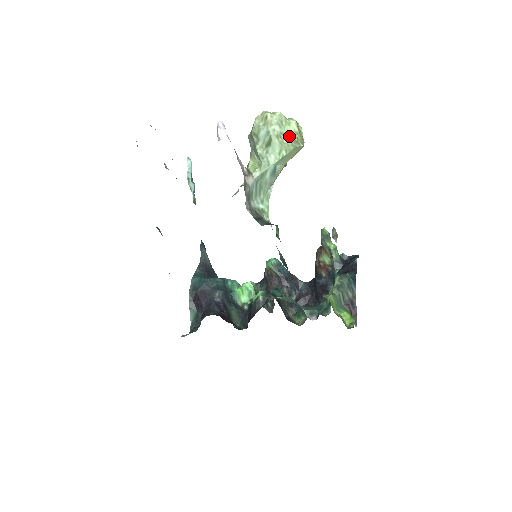
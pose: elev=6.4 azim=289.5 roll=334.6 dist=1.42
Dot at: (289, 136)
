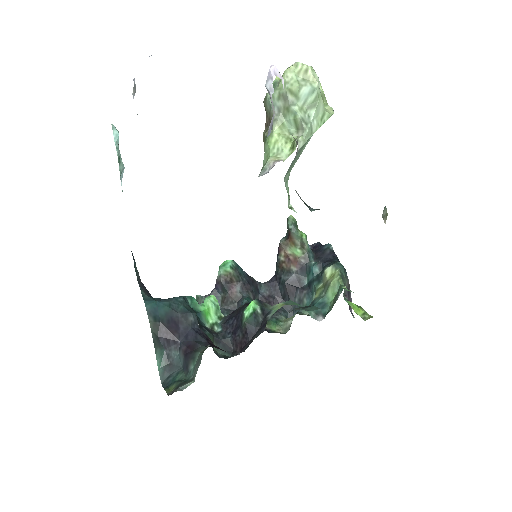
Dot at: (323, 98)
